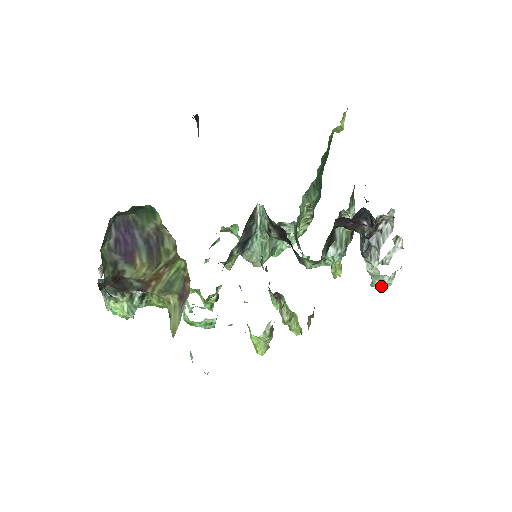
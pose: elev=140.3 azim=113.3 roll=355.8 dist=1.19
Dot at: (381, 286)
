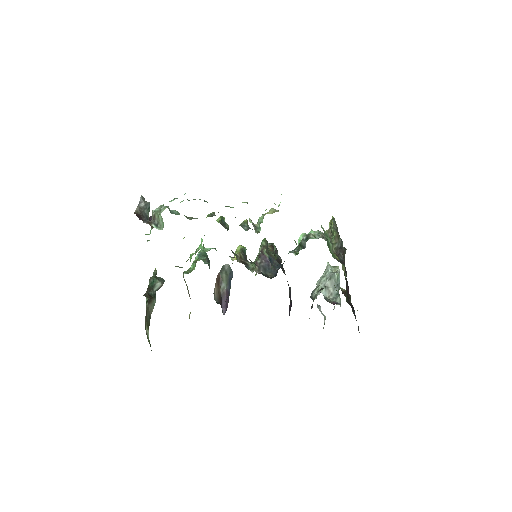
Dot at: occluded
